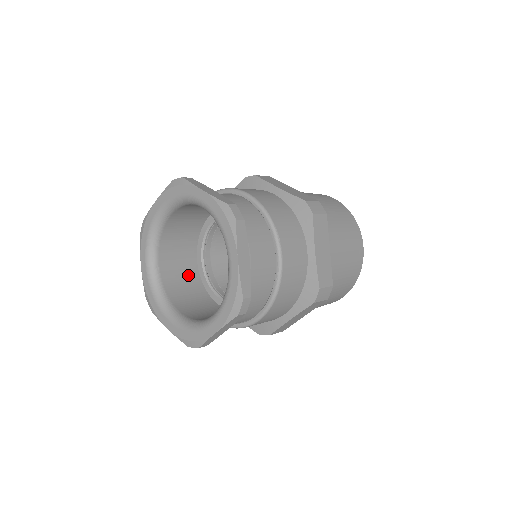
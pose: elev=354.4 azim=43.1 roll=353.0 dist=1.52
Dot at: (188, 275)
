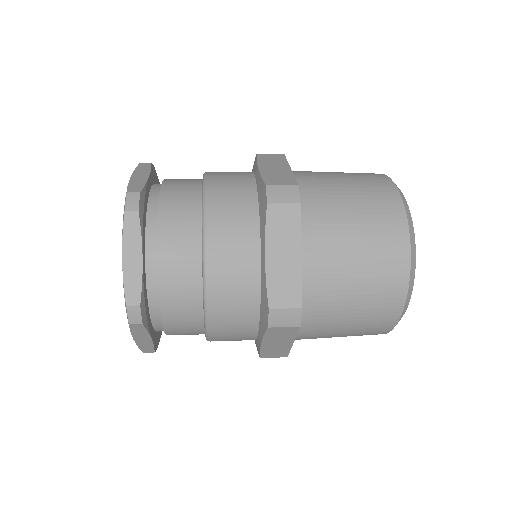
Dot at: occluded
